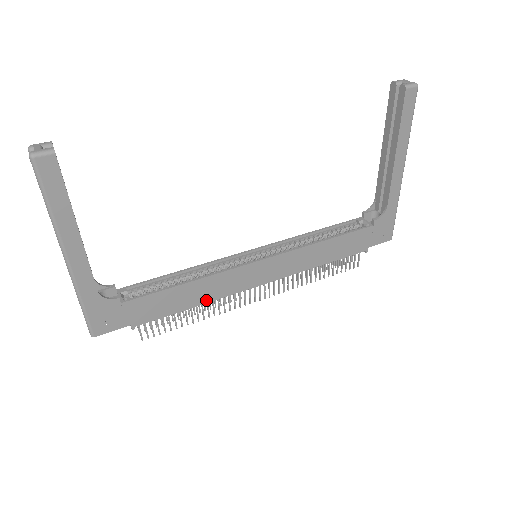
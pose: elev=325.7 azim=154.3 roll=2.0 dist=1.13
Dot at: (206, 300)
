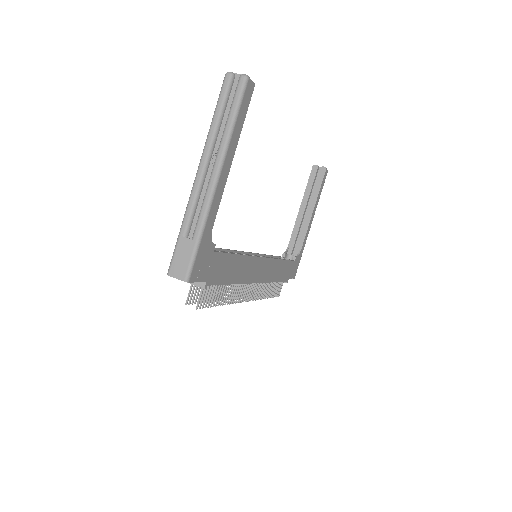
Dot at: (238, 280)
